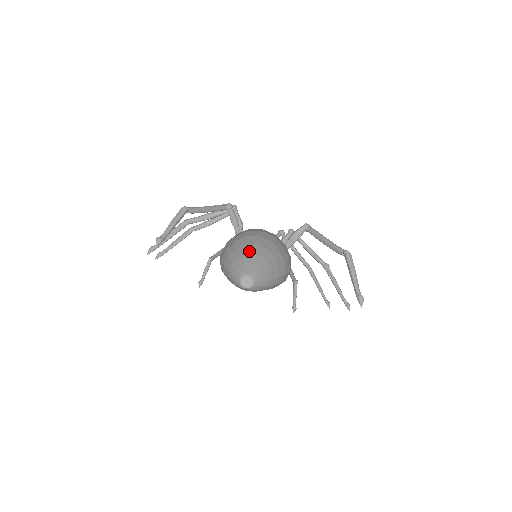
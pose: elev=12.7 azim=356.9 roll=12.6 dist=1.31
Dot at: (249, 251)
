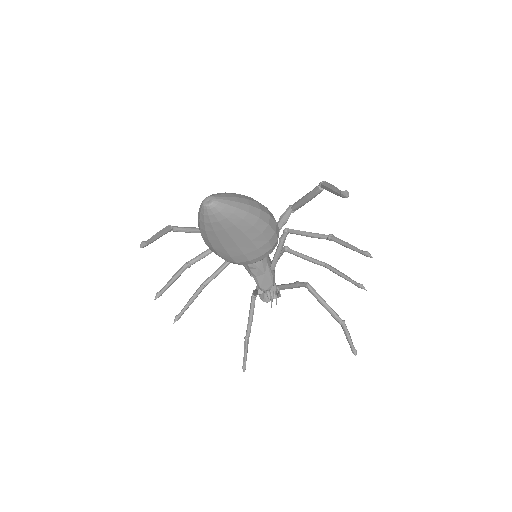
Dot at: occluded
